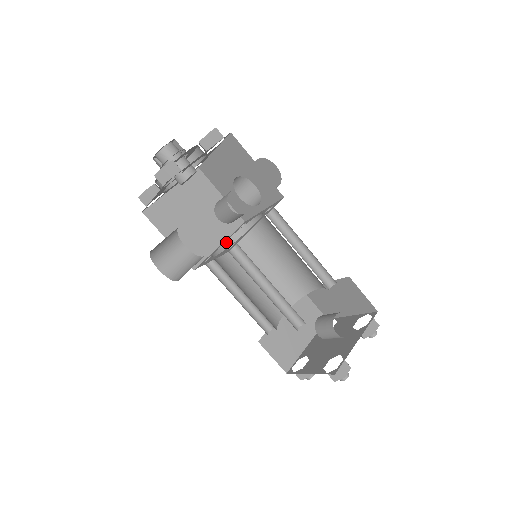
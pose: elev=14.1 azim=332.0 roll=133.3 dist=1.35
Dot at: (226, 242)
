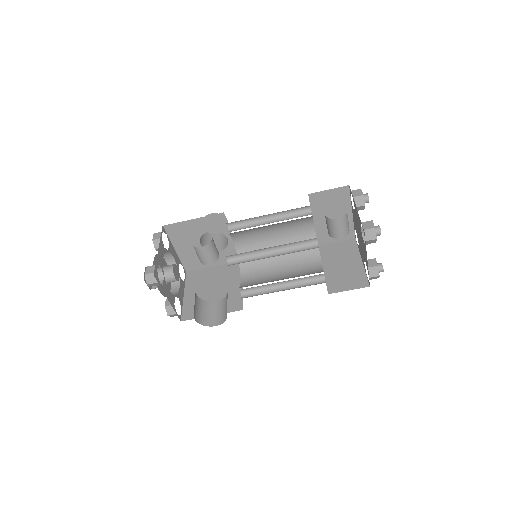
Dot at: (241, 278)
